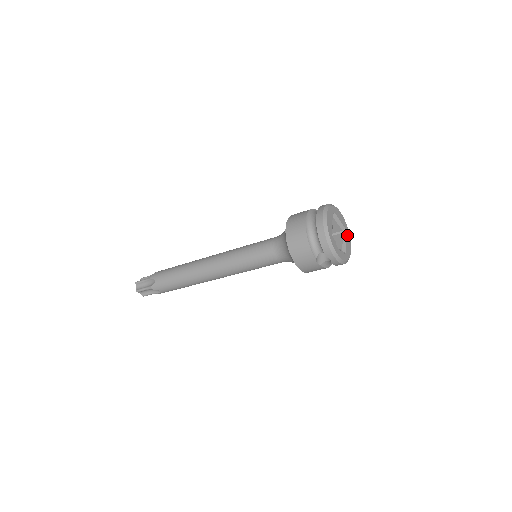
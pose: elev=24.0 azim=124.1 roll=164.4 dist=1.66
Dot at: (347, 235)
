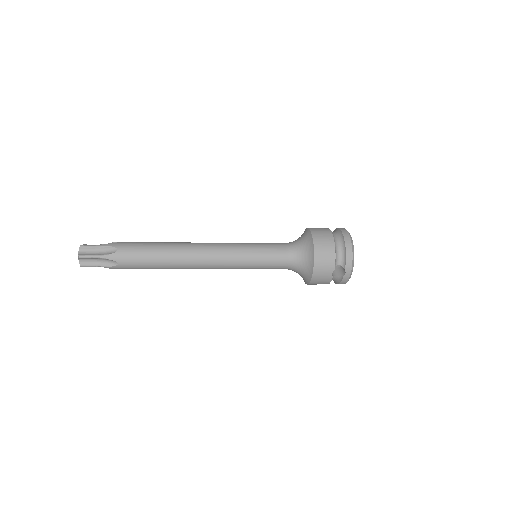
Dot at: occluded
